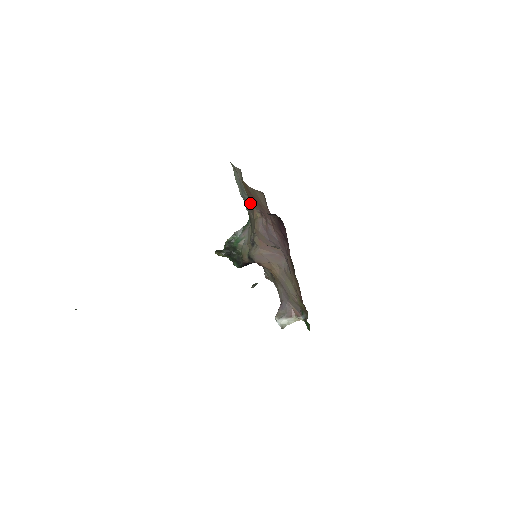
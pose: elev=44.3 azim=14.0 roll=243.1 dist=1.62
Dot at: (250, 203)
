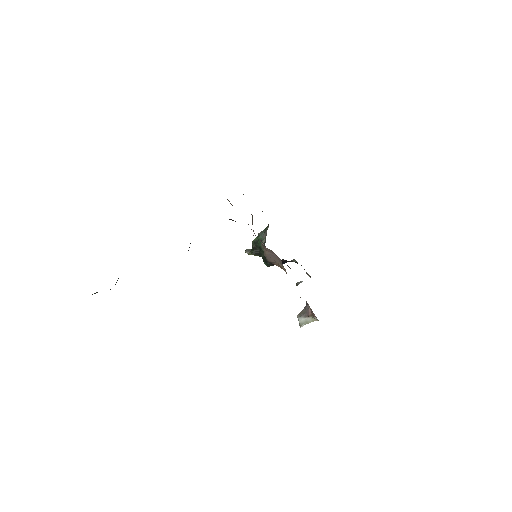
Dot at: occluded
